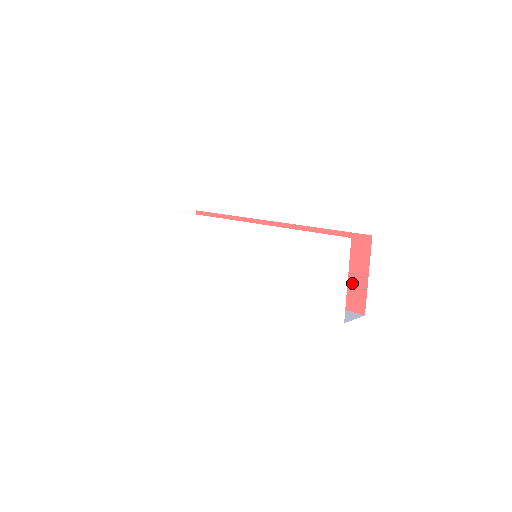
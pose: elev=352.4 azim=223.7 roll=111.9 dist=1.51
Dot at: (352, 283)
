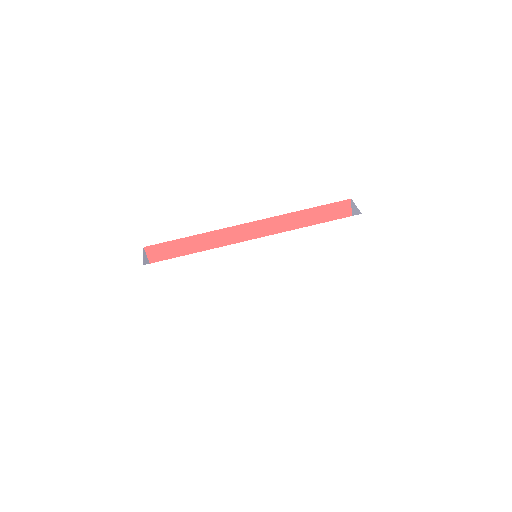
Dot at: occluded
